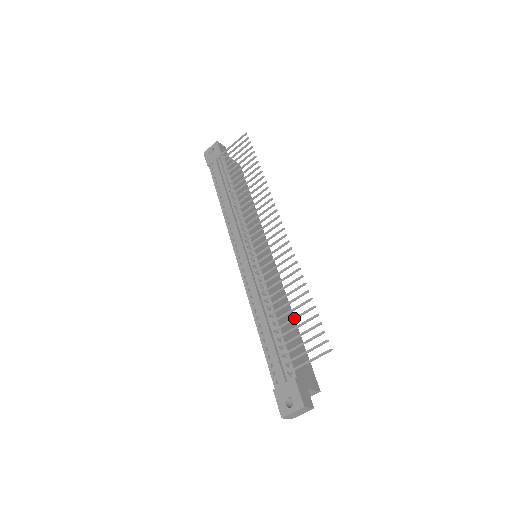
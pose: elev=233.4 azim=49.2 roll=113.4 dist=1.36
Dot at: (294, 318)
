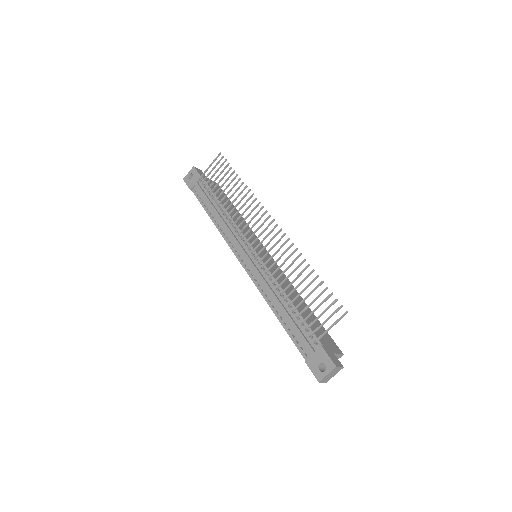
Dot at: (307, 296)
